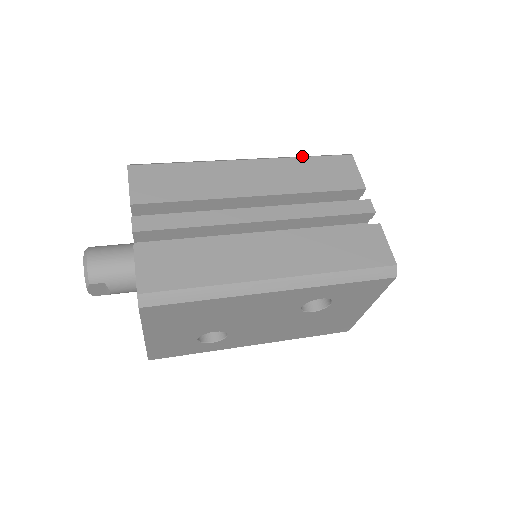
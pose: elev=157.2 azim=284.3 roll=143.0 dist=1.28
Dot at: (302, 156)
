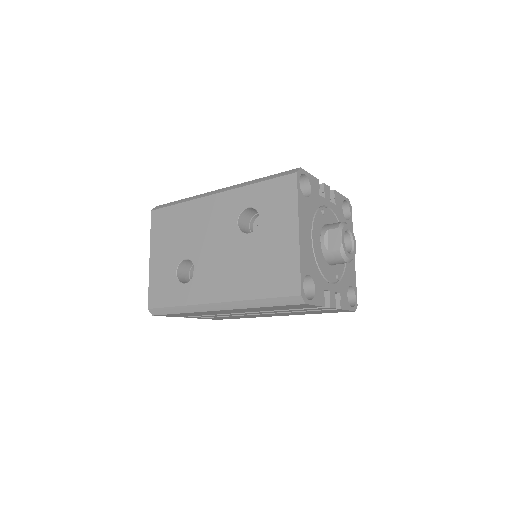
Dot at: occluded
